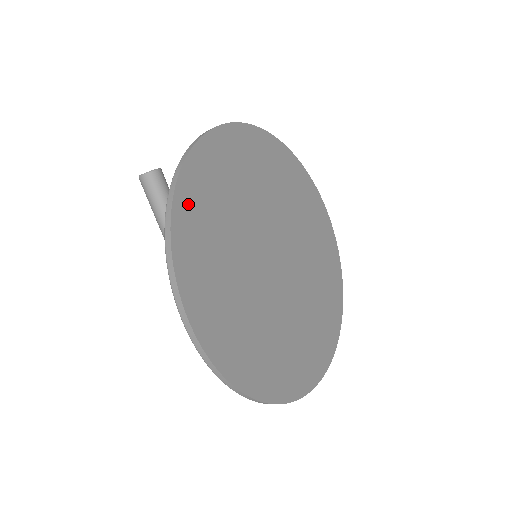
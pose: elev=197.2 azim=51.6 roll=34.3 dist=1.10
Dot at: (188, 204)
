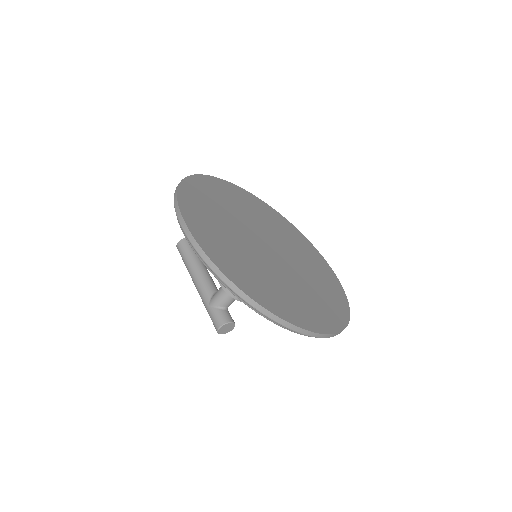
Dot at: (193, 188)
